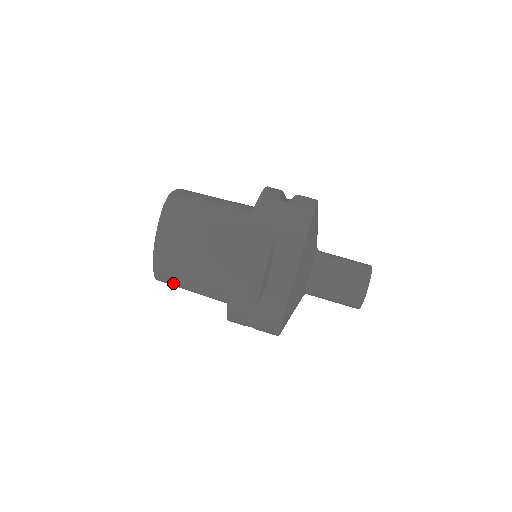
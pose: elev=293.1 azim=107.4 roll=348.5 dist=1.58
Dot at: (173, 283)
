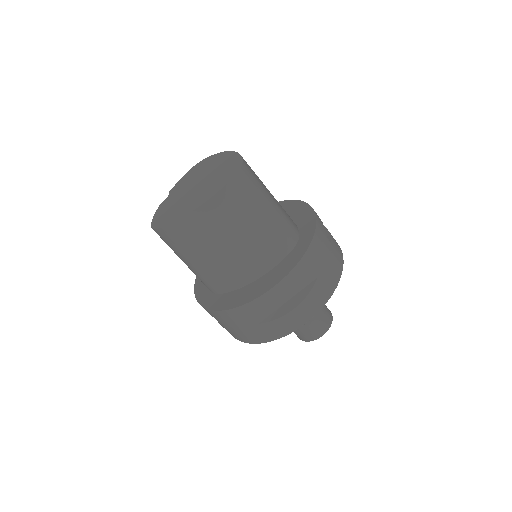
Dot at: (174, 245)
